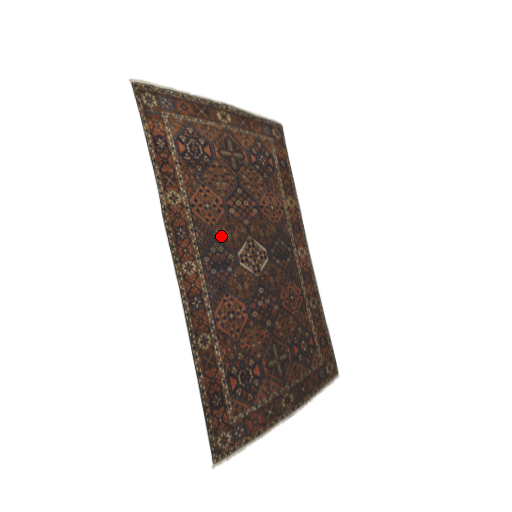
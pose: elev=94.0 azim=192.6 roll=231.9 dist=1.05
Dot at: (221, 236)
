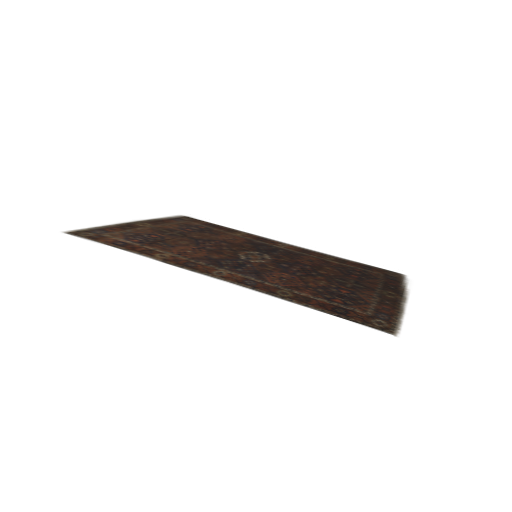
Dot at: (219, 258)
